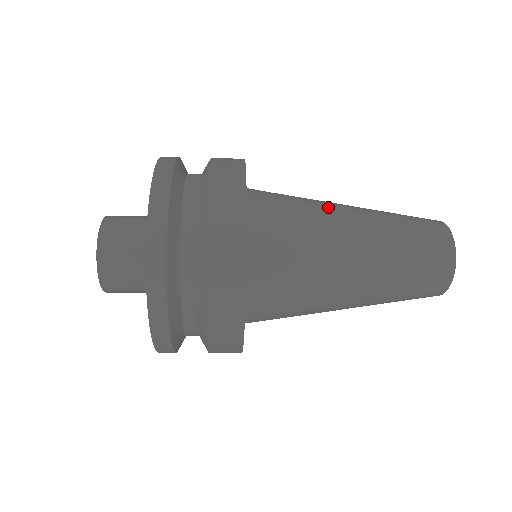
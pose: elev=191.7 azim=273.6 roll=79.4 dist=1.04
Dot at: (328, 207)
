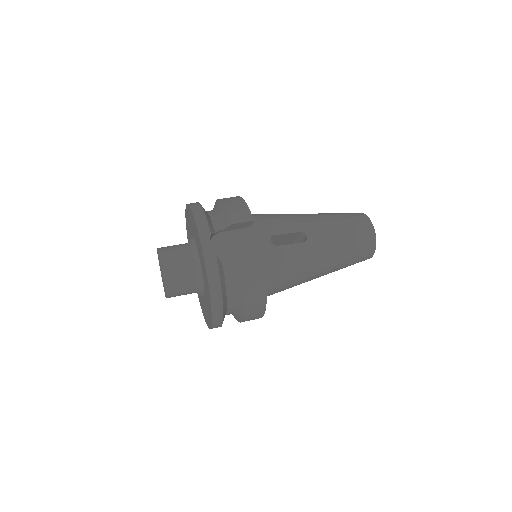
Dot at: (309, 259)
